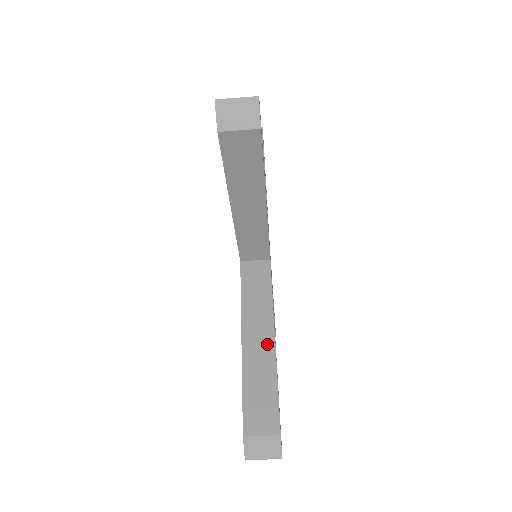
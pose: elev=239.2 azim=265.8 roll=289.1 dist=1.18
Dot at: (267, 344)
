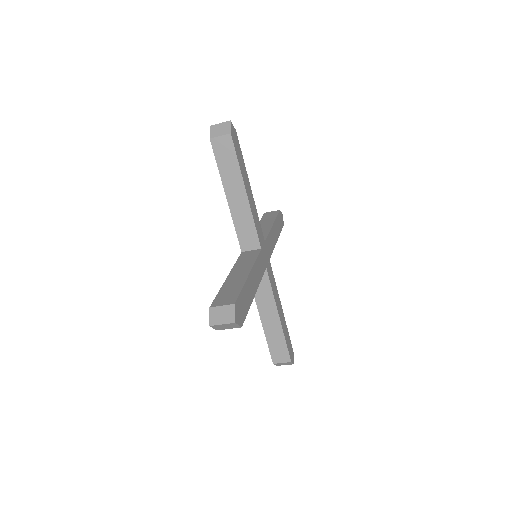
Dot at: (276, 321)
